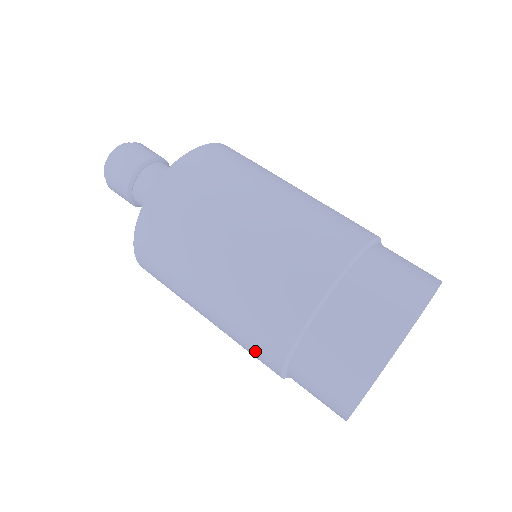
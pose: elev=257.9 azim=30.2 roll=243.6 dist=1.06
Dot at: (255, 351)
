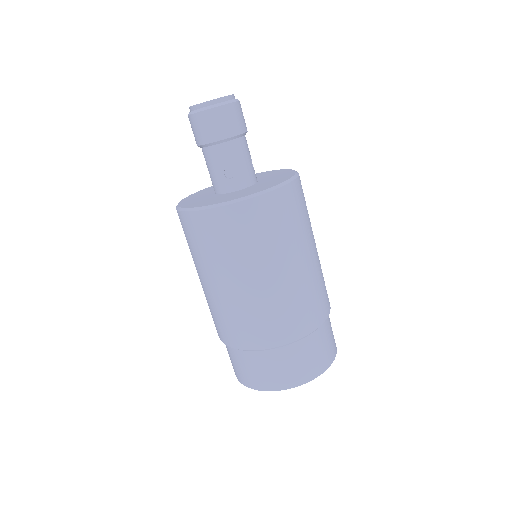
Dot at: (222, 327)
